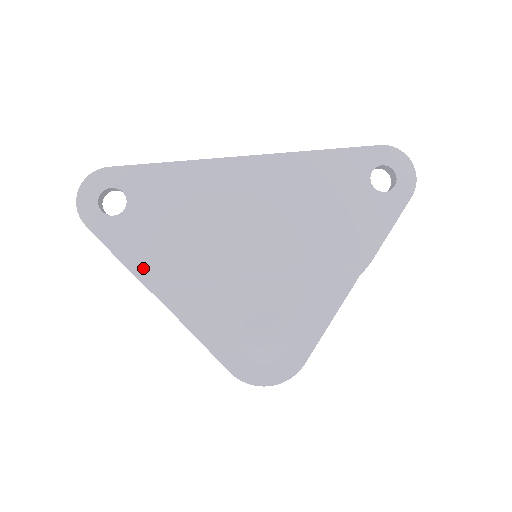
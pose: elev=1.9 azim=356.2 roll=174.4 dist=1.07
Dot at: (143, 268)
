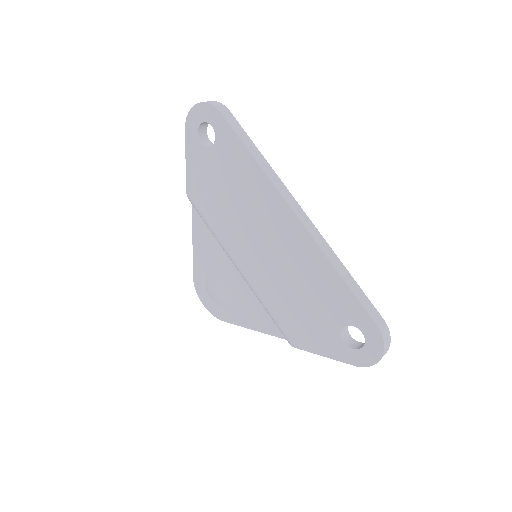
Dot at: (192, 187)
